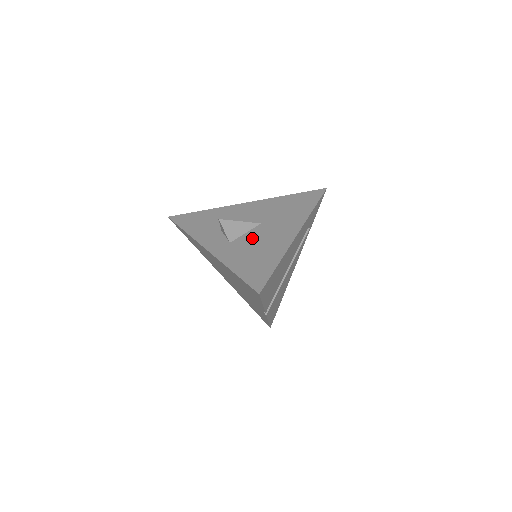
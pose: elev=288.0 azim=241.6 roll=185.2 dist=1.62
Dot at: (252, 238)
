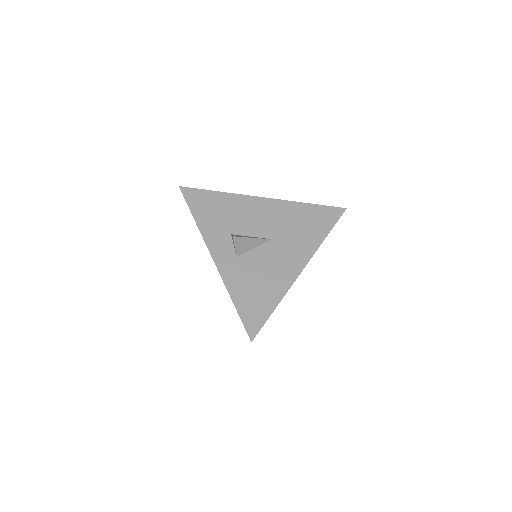
Dot at: (259, 259)
